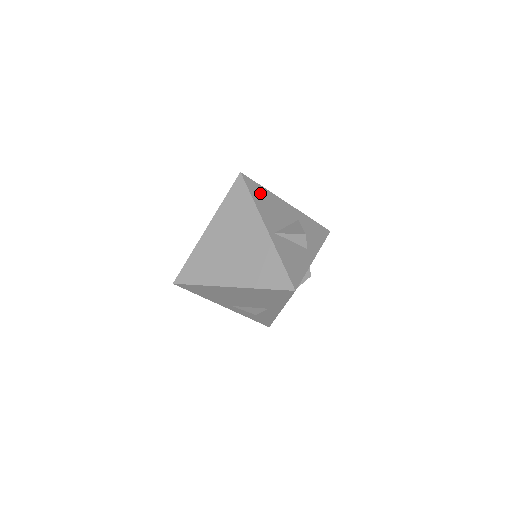
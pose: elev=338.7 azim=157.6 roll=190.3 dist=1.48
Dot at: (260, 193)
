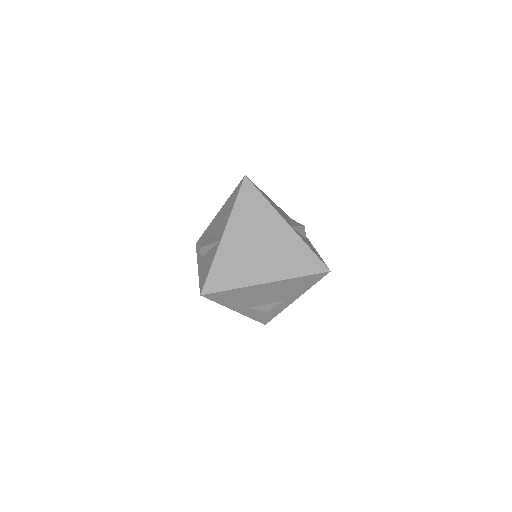
Dot at: (263, 193)
